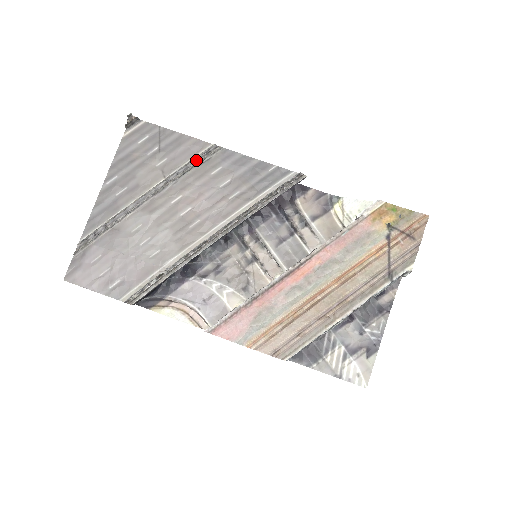
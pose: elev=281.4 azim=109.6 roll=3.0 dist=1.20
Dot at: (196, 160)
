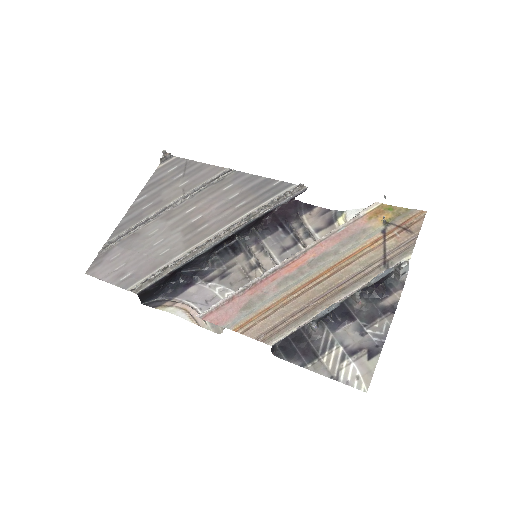
Dot at: (212, 180)
